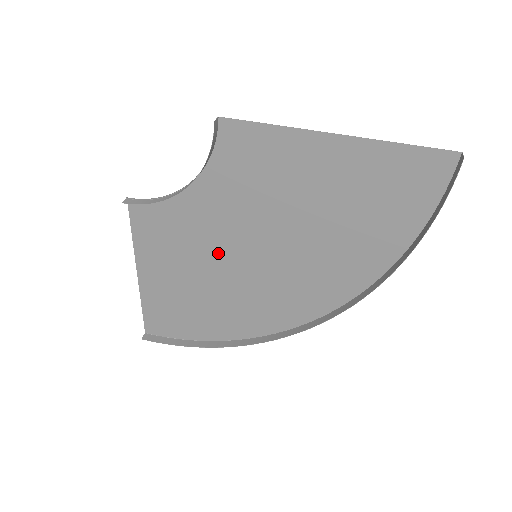
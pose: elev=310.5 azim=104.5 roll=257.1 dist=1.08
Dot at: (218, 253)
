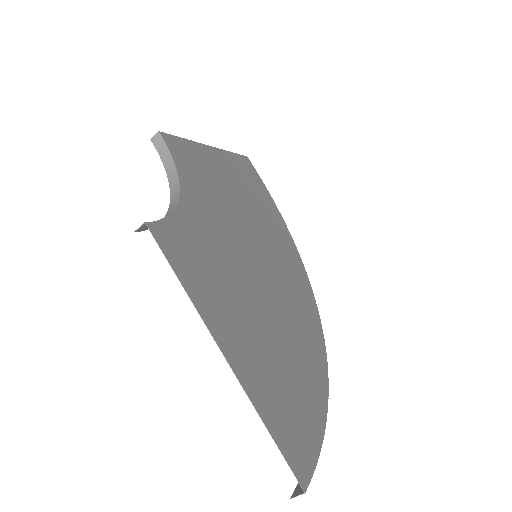
Dot at: (237, 220)
